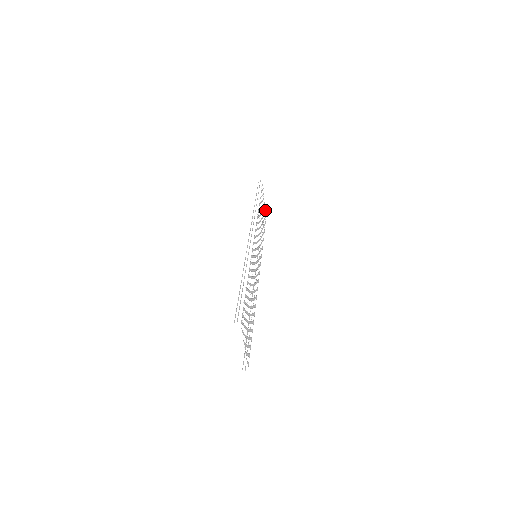
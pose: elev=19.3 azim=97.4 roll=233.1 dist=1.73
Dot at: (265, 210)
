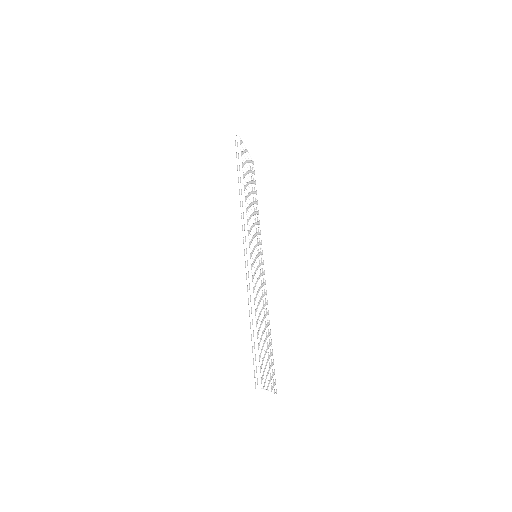
Dot at: occluded
